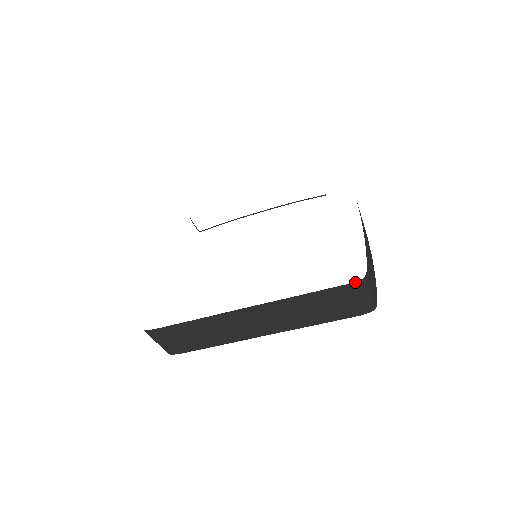
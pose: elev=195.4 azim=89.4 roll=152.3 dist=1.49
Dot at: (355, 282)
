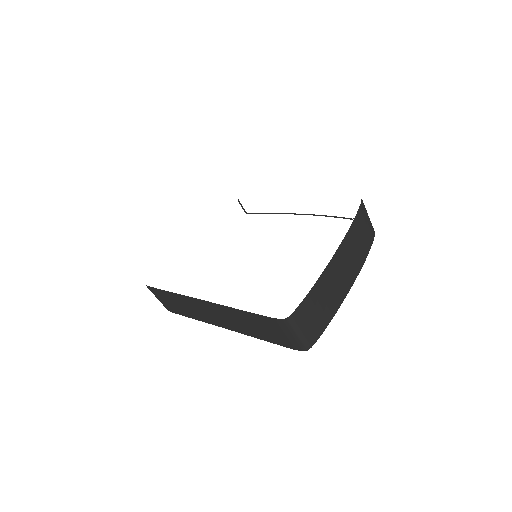
Dot at: (278, 319)
